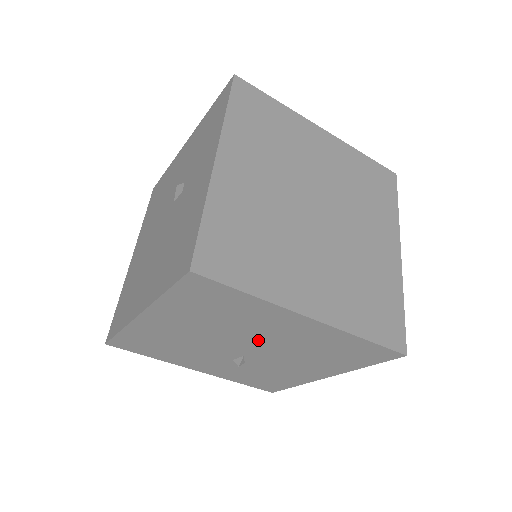
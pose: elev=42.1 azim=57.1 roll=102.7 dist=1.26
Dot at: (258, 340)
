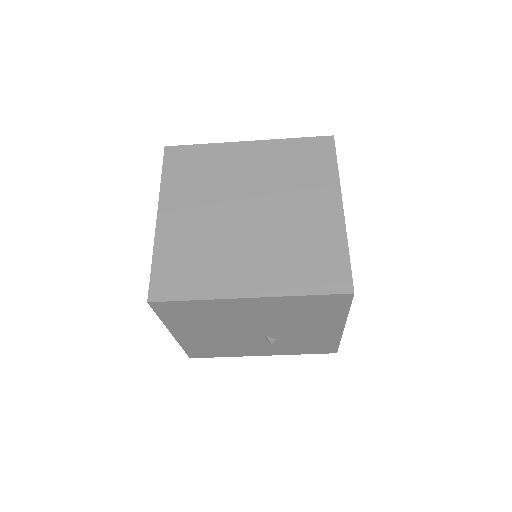
Dot at: (252, 323)
